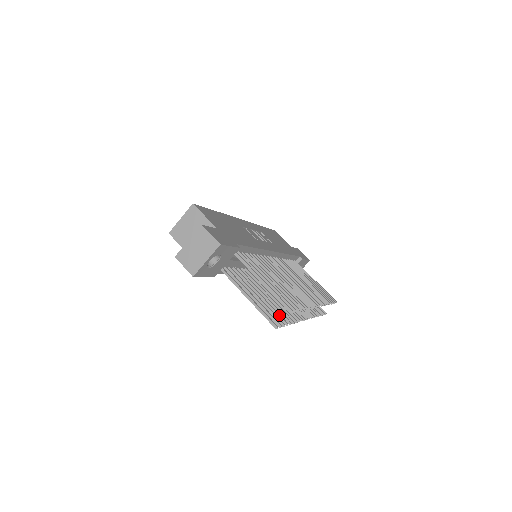
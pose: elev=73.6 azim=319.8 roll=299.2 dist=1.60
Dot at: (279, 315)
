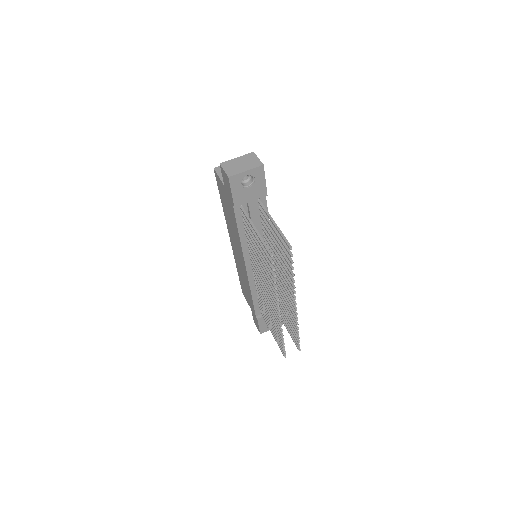
Dot at: occluded
